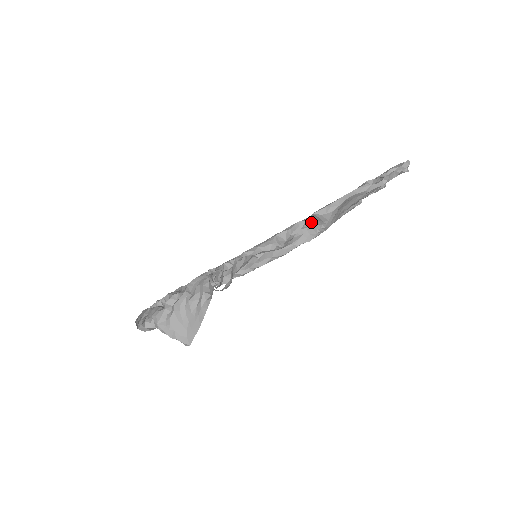
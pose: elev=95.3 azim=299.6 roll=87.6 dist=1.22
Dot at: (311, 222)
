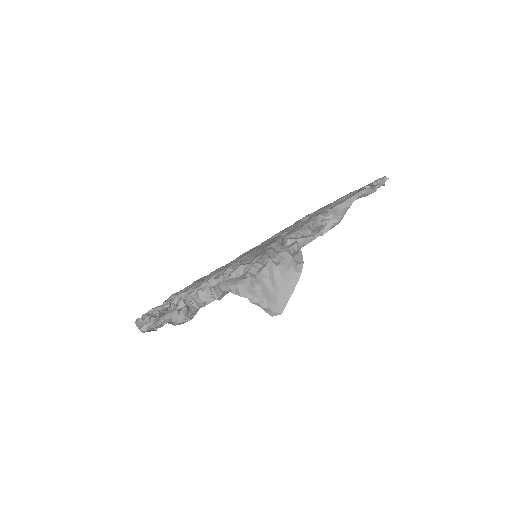
Dot at: occluded
